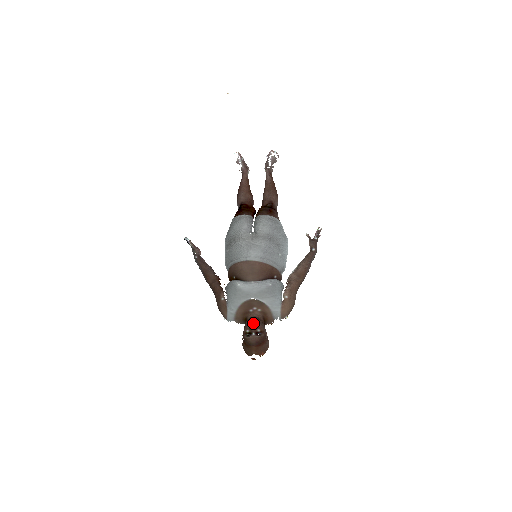
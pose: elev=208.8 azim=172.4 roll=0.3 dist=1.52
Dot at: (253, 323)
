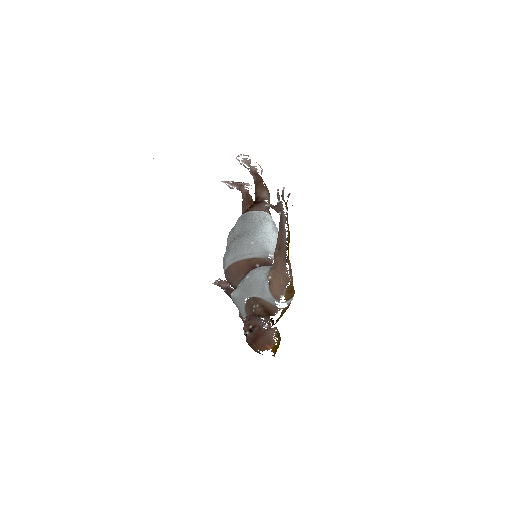
Dot at: (244, 323)
